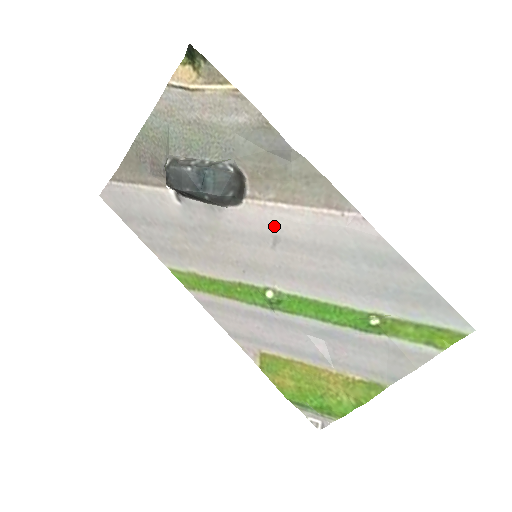
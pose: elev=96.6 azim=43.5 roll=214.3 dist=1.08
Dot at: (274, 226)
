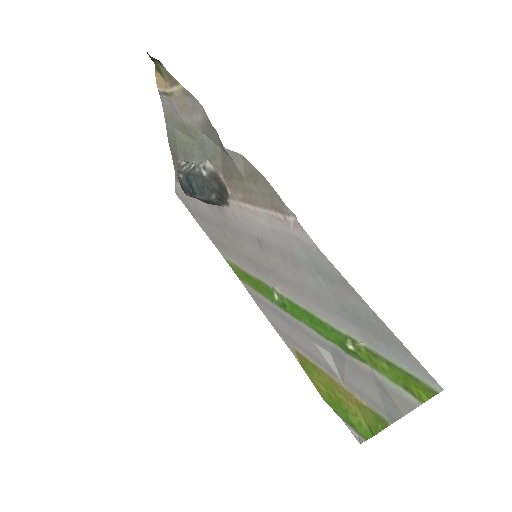
Dot at: (253, 227)
